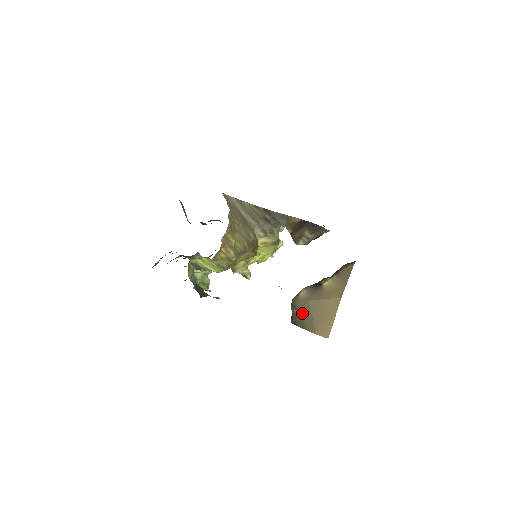
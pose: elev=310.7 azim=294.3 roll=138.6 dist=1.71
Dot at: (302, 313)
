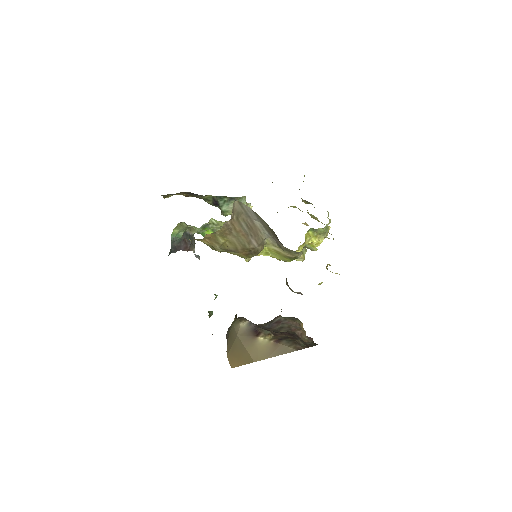
Dot at: (231, 335)
